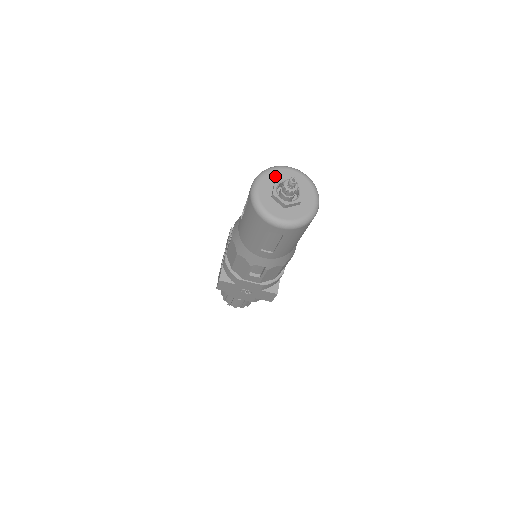
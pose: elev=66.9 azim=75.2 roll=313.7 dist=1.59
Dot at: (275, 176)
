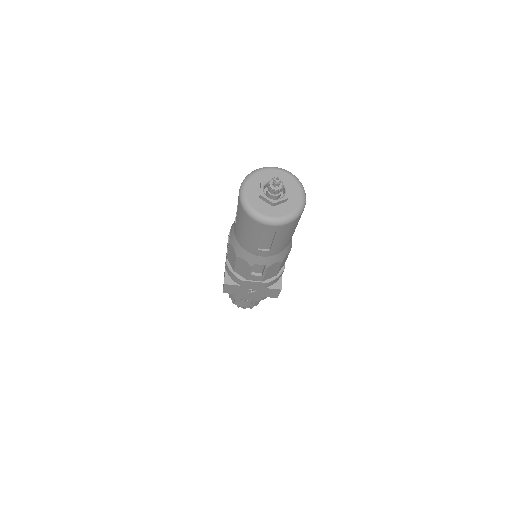
Dot at: (260, 177)
